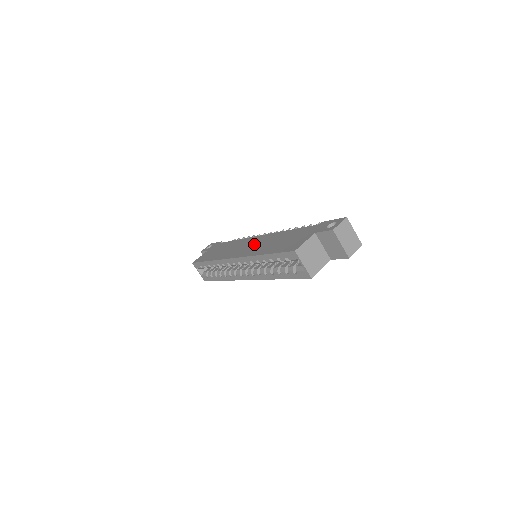
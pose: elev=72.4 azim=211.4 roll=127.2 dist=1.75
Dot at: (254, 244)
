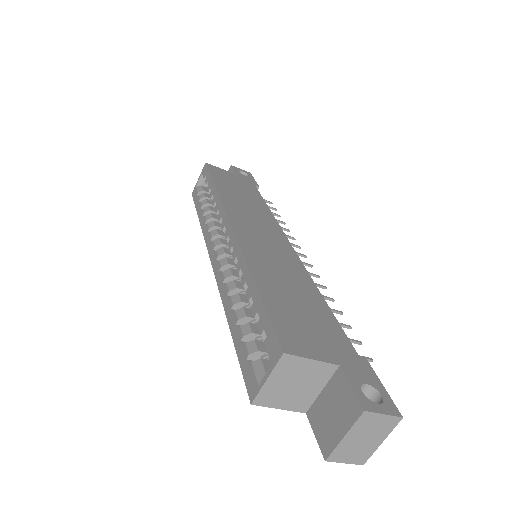
Dot at: (271, 245)
